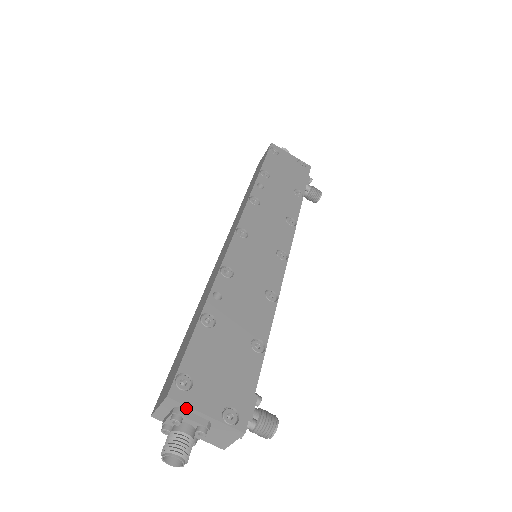
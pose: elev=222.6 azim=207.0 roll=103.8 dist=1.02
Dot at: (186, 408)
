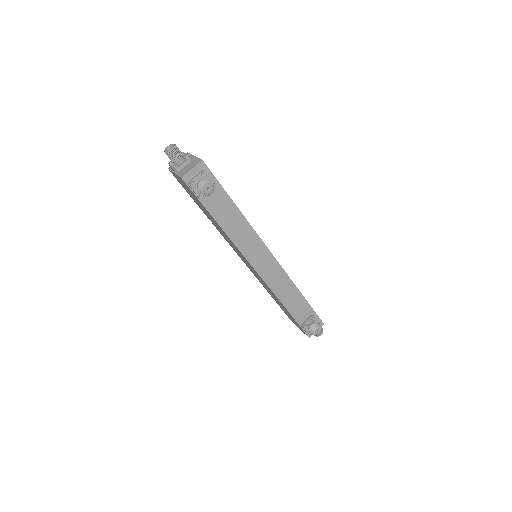
Dot at: occluded
